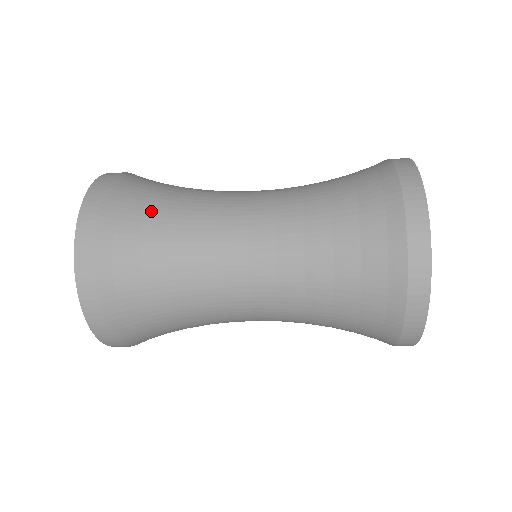
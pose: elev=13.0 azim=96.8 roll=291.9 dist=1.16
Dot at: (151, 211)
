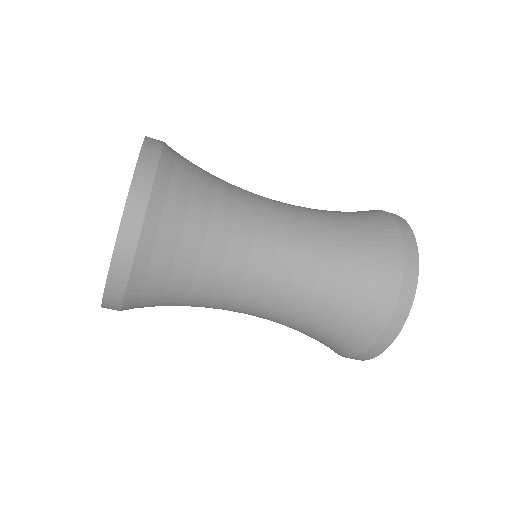
Dot at: occluded
